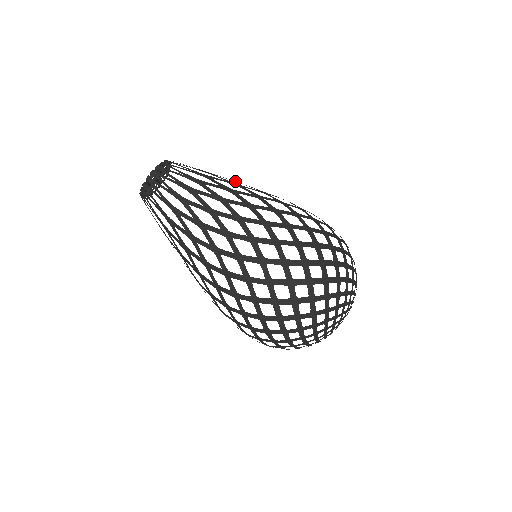
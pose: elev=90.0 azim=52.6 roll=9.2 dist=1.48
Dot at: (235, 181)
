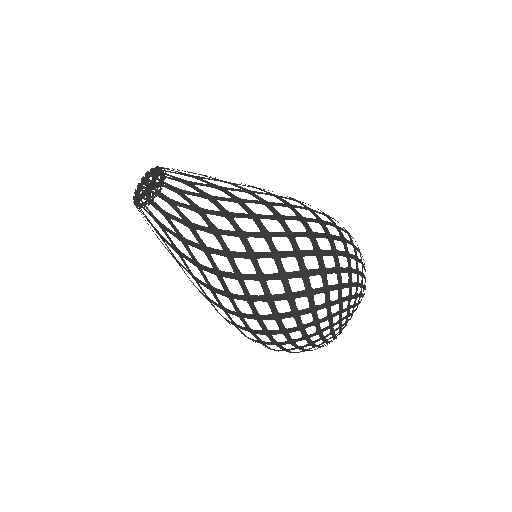
Dot at: occluded
